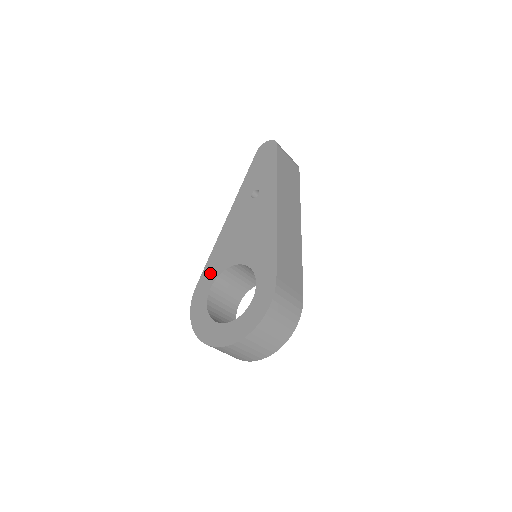
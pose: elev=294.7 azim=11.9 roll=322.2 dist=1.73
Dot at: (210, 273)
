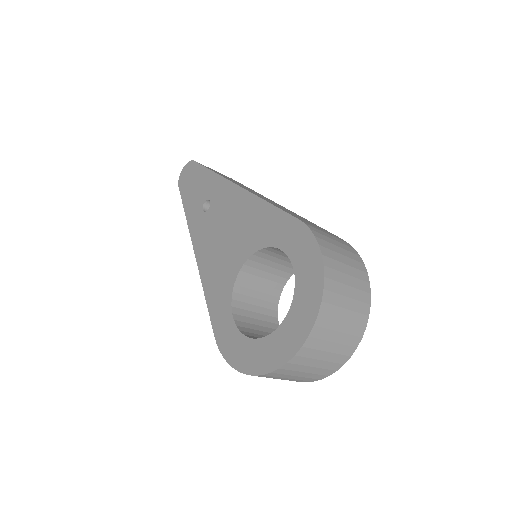
Dot at: (219, 308)
